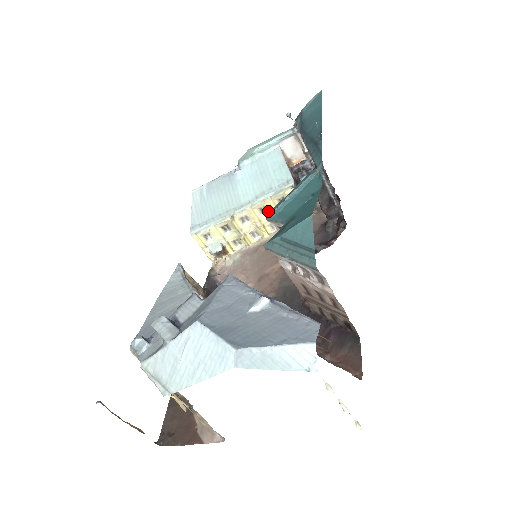
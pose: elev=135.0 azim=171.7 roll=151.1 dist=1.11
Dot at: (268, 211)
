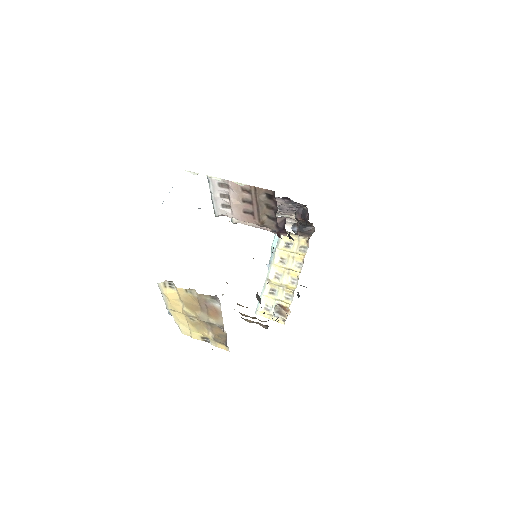
Dot at: (286, 259)
